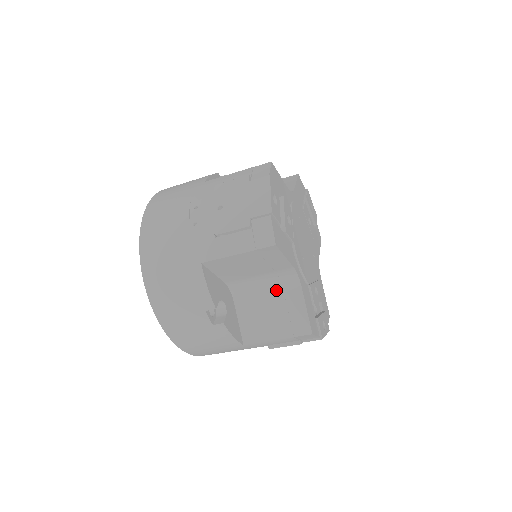
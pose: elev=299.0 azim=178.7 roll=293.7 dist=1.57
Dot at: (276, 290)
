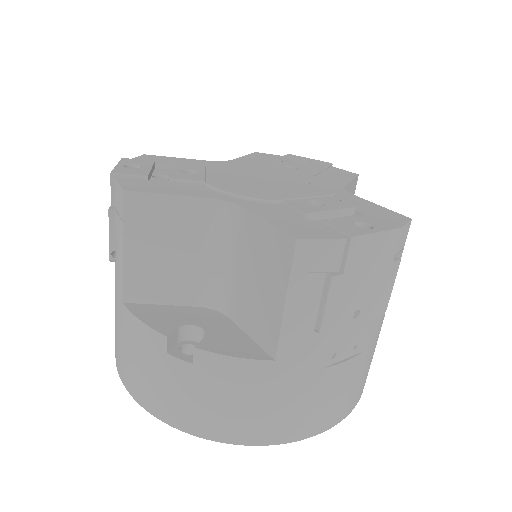
Dot at: (235, 248)
